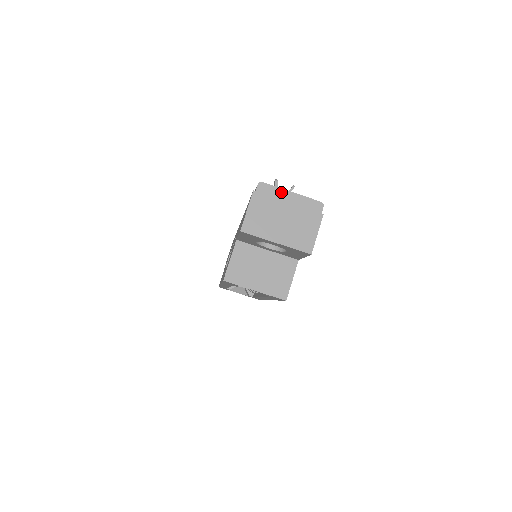
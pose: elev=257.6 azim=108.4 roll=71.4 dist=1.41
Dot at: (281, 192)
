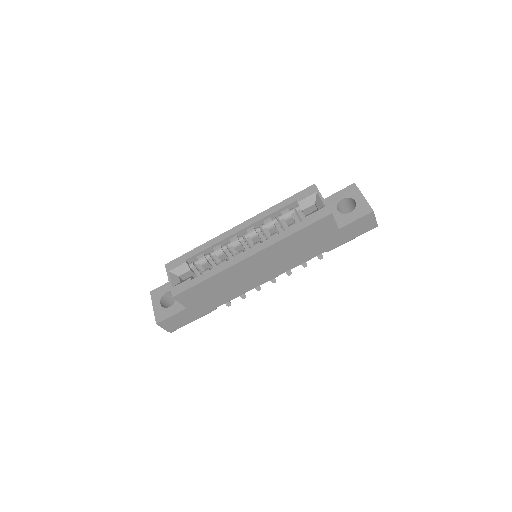
Dot at: occluded
